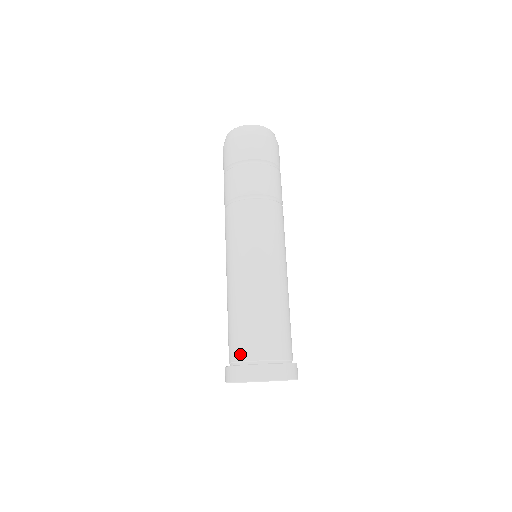
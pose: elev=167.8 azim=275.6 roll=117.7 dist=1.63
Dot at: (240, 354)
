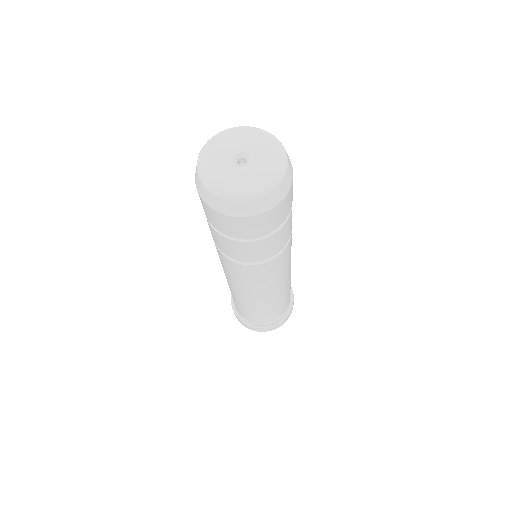
Dot at: occluded
